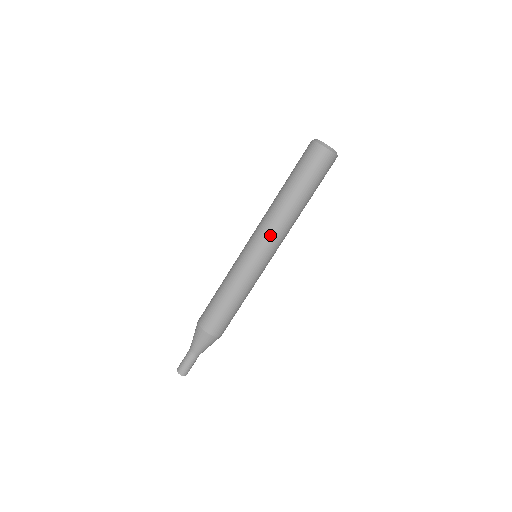
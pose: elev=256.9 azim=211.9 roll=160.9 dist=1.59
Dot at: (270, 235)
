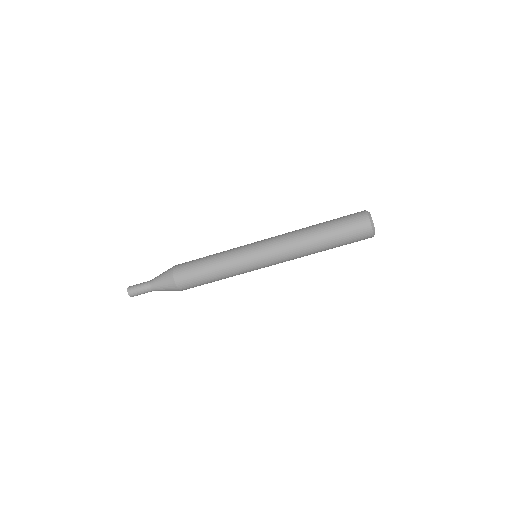
Dot at: (283, 261)
